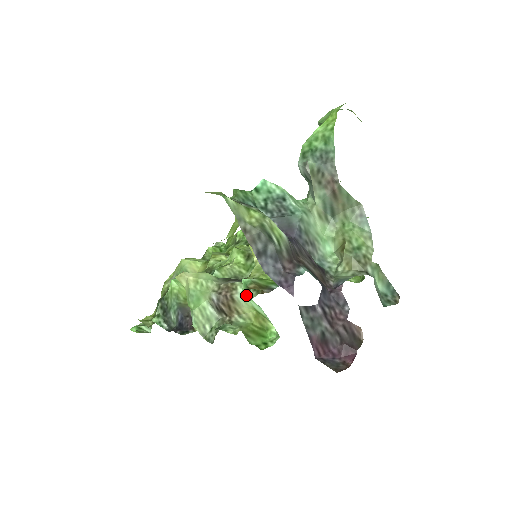
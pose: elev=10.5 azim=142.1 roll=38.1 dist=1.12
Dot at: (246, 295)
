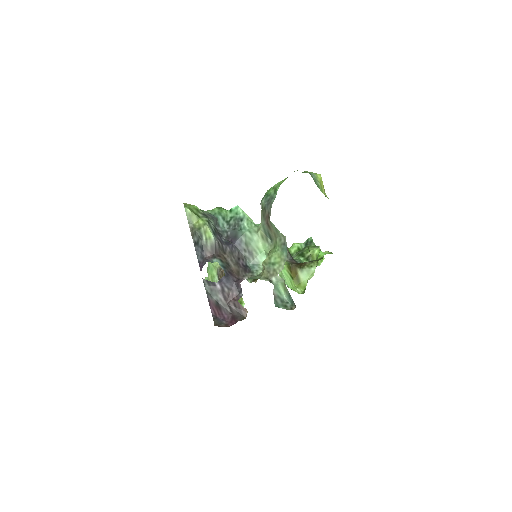
Dot at: occluded
